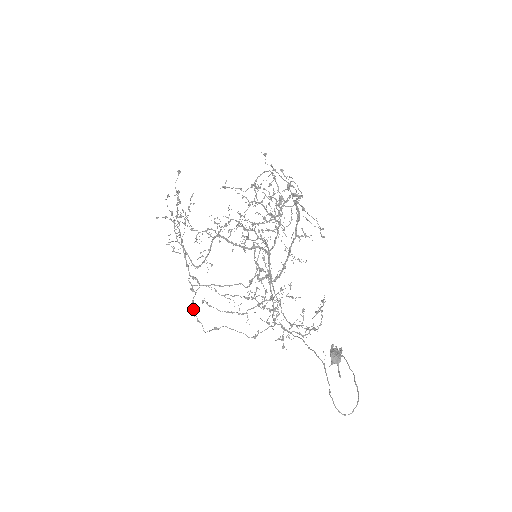
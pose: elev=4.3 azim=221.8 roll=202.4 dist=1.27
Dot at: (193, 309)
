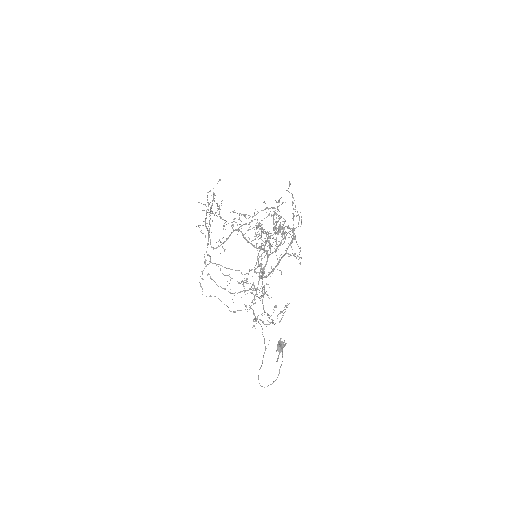
Dot at: occluded
